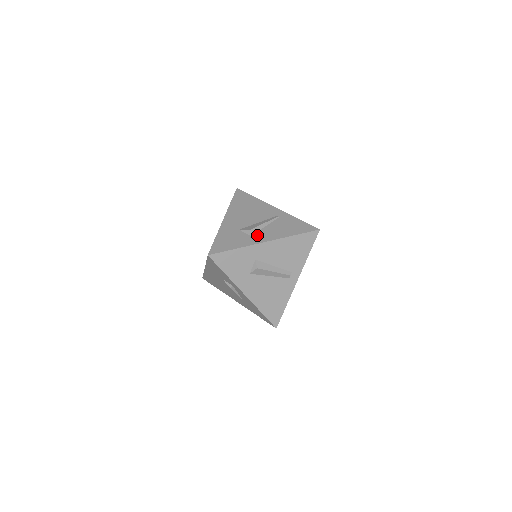
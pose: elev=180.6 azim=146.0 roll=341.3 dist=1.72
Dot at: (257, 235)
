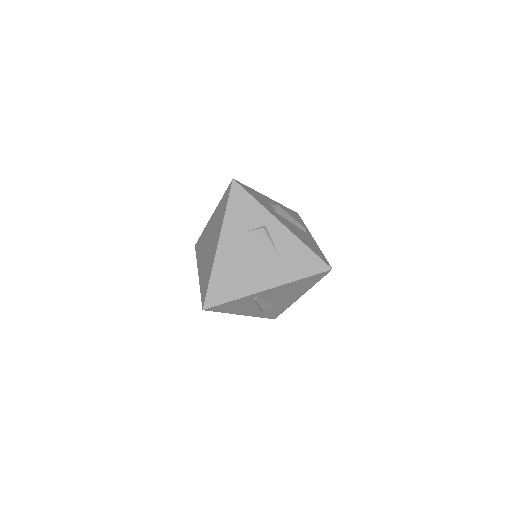
Dot at: occluded
